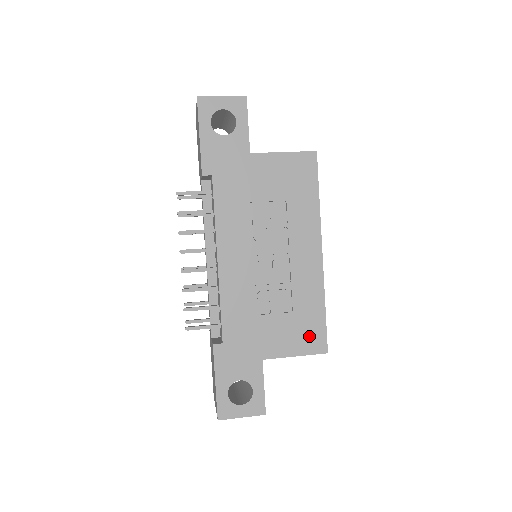
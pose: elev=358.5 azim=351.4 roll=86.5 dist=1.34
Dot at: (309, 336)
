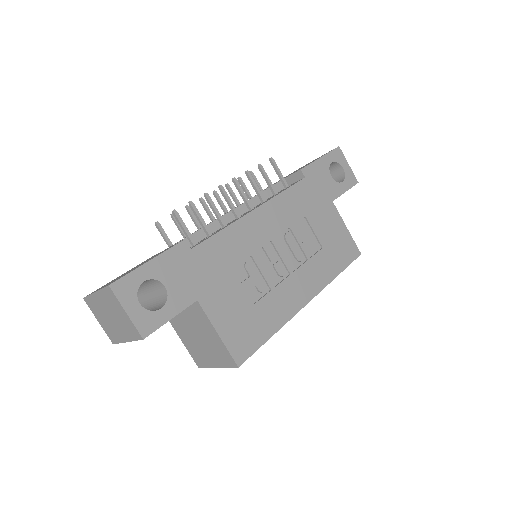
Dot at: (243, 336)
